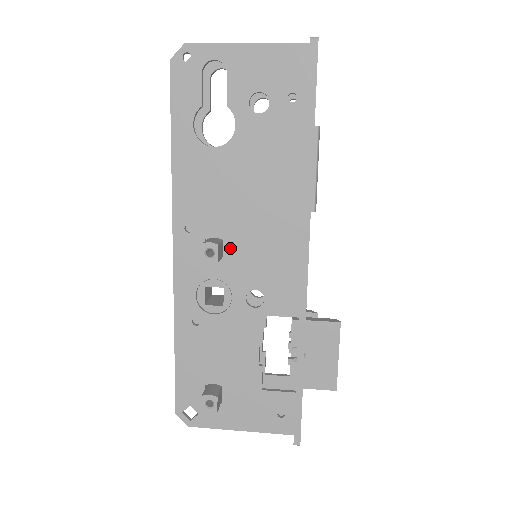
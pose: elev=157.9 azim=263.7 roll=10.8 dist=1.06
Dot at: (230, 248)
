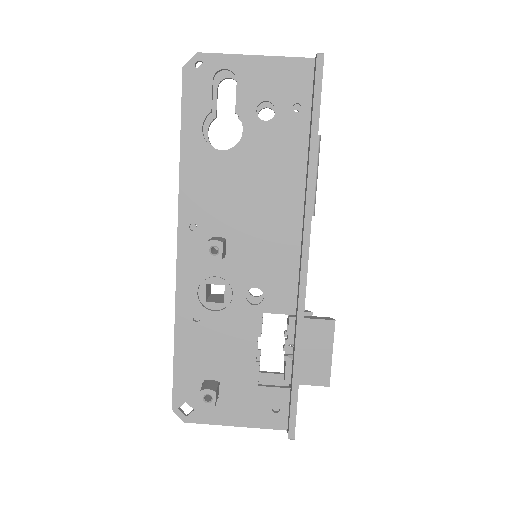
Dot at: (233, 247)
